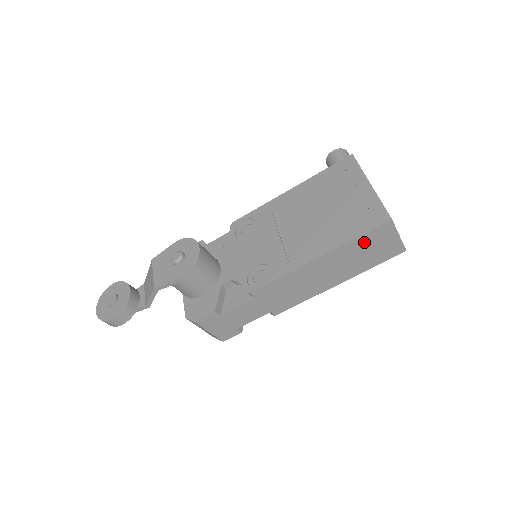
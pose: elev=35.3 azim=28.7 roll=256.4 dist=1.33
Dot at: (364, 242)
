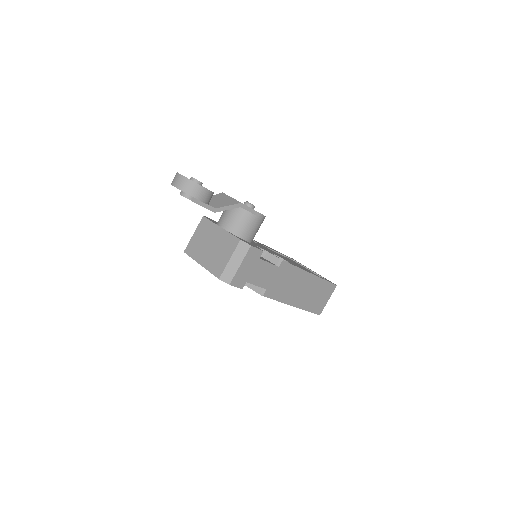
Dot at: (323, 287)
